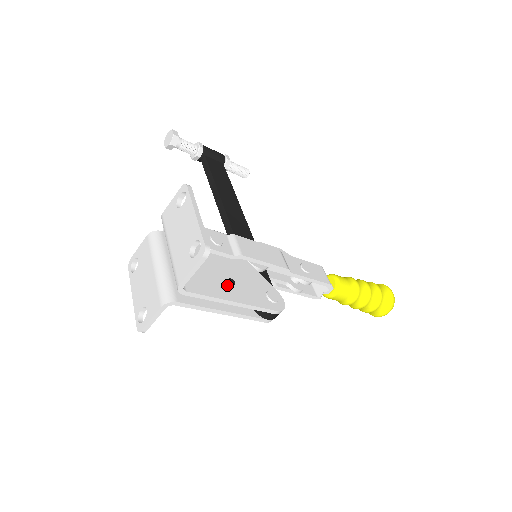
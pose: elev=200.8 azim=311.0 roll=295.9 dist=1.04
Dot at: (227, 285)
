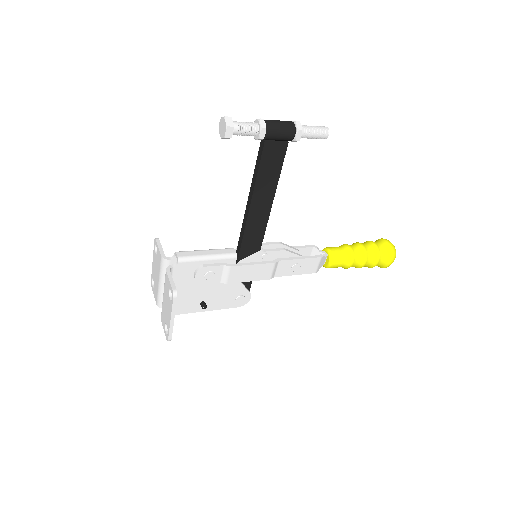
Dot at: (201, 306)
